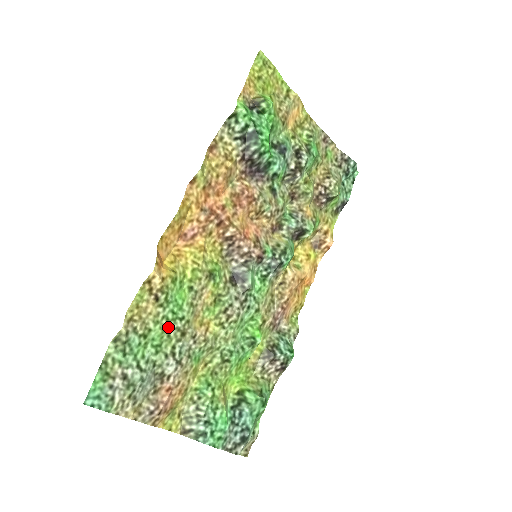
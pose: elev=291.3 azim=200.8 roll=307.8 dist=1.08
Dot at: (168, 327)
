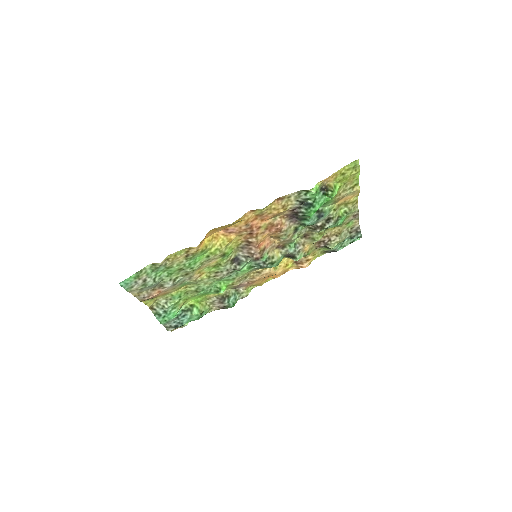
Dot at: (182, 269)
